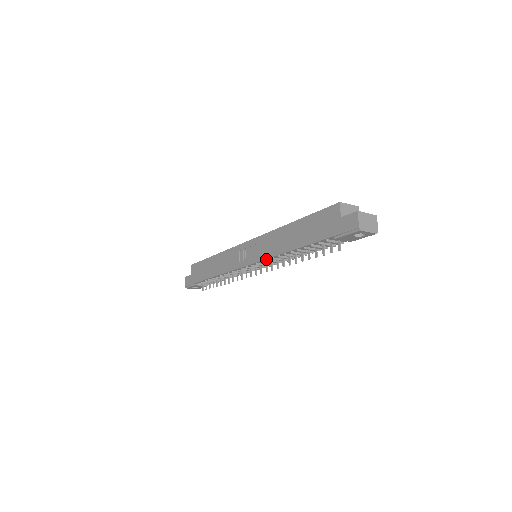
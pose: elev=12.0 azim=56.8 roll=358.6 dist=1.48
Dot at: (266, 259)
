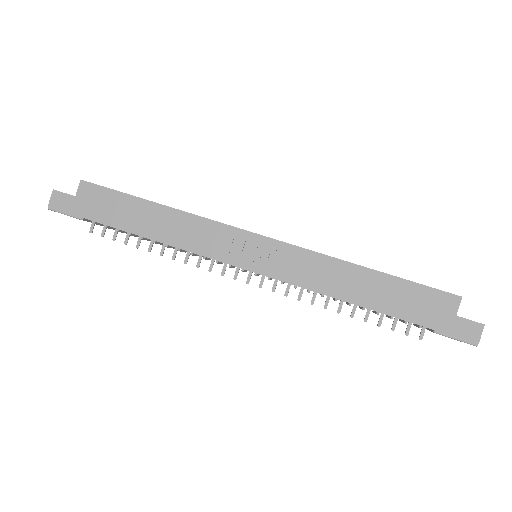
Dot at: (295, 285)
